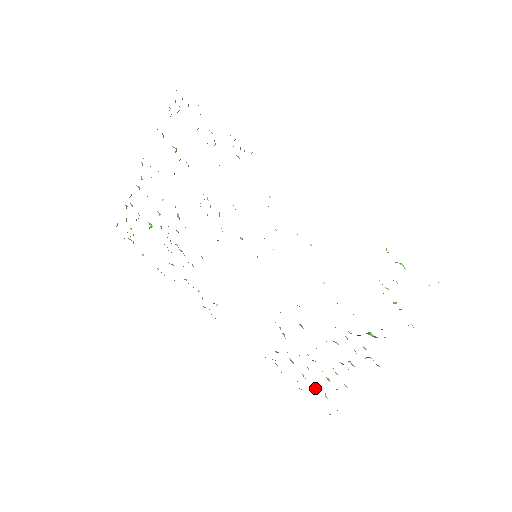
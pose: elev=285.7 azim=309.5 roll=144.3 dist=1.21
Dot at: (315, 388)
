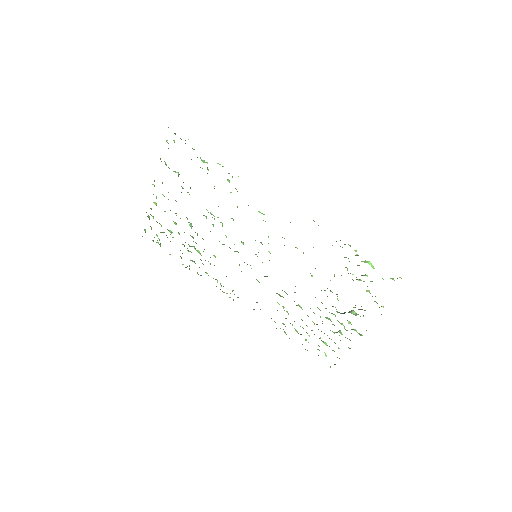
Dot at: occluded
